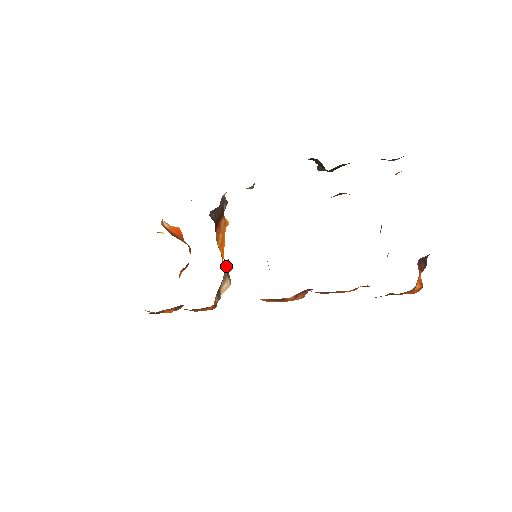
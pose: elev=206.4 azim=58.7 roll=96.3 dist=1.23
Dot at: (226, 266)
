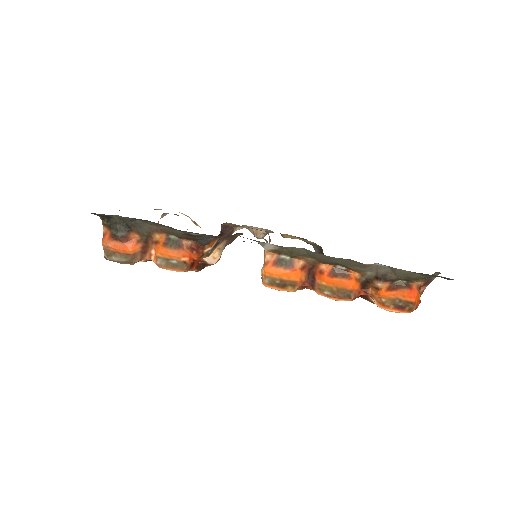
Dot at: occluded
